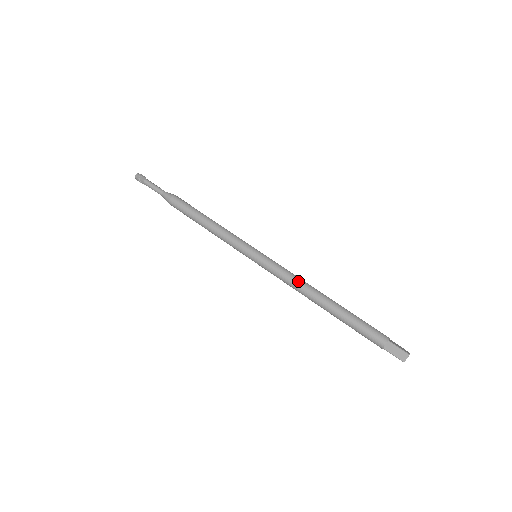
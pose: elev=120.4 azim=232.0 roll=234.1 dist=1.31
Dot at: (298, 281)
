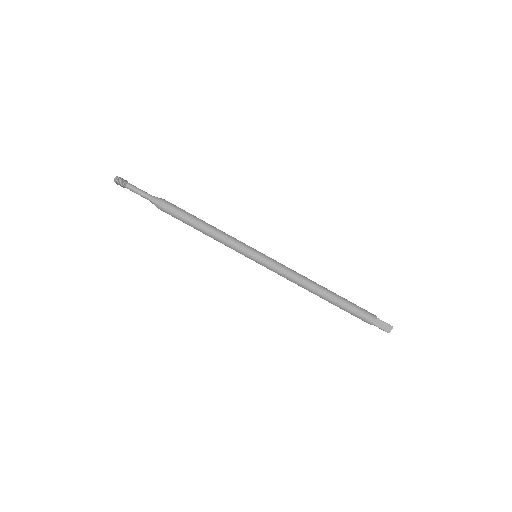
Dot at: (299, 276)
